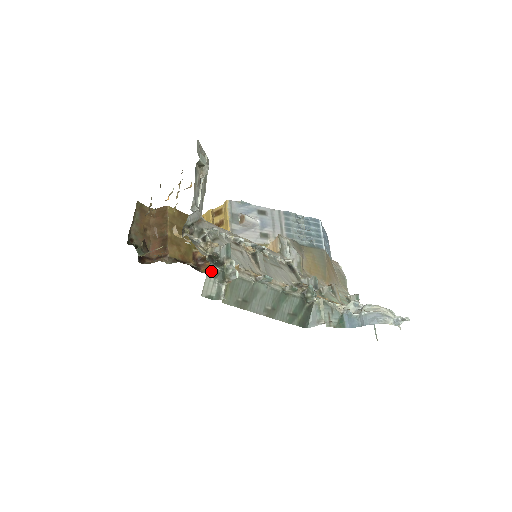
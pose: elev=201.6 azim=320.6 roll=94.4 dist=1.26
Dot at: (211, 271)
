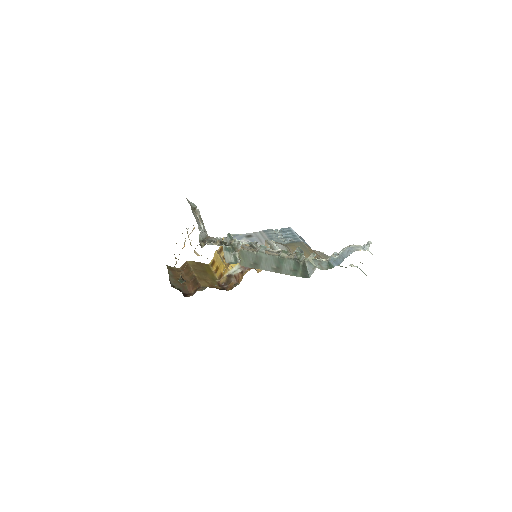
Dot at: (225, 248)
